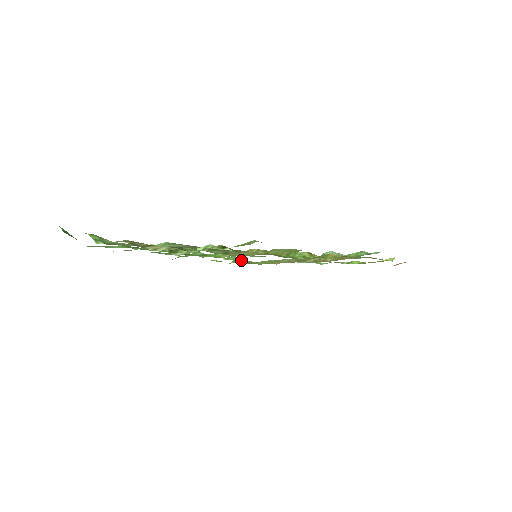
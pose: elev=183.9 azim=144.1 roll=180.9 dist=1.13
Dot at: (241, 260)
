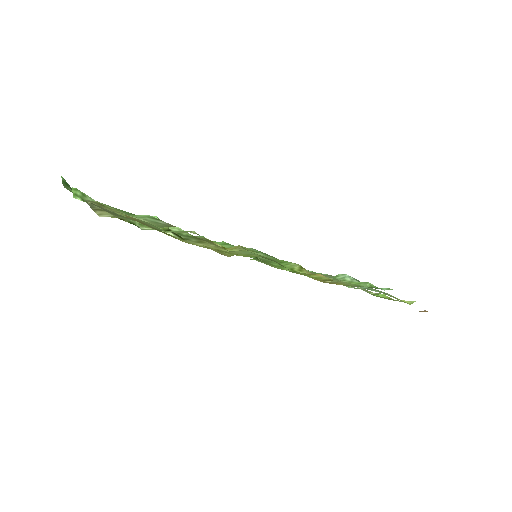
Dot at: (257, 258)
